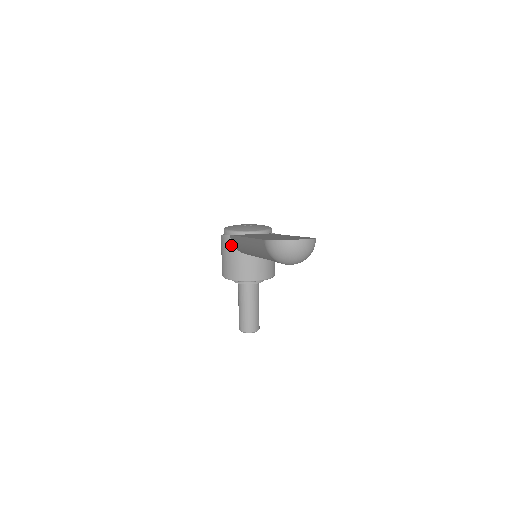
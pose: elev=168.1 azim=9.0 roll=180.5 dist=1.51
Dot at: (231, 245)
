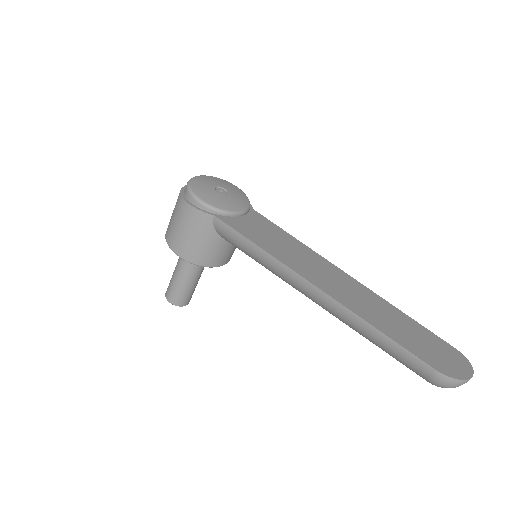
Dot at: (211, 227)
